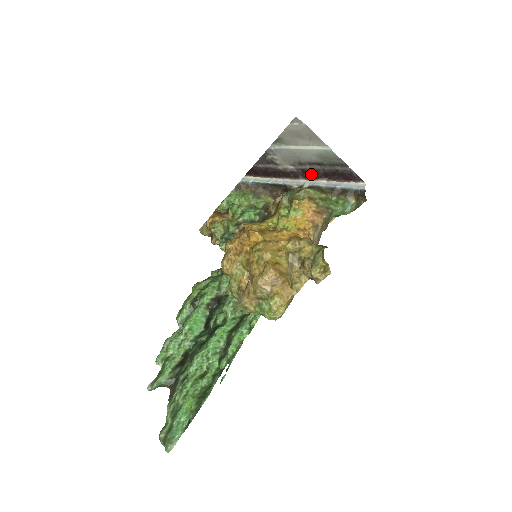
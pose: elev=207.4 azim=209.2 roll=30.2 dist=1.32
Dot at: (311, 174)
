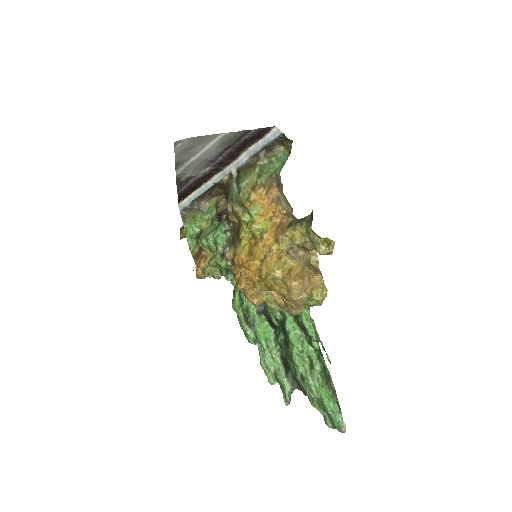
Dot at: (228, 160)
